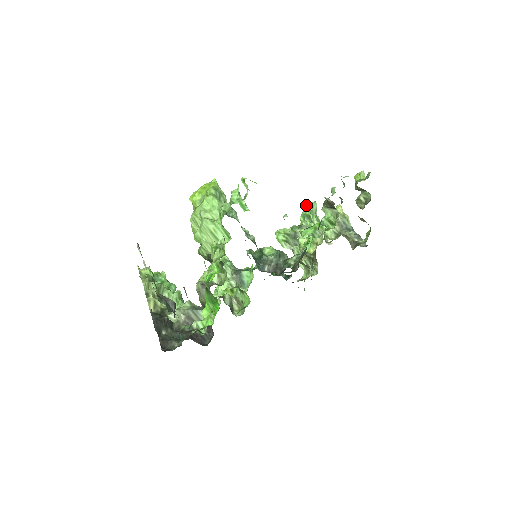
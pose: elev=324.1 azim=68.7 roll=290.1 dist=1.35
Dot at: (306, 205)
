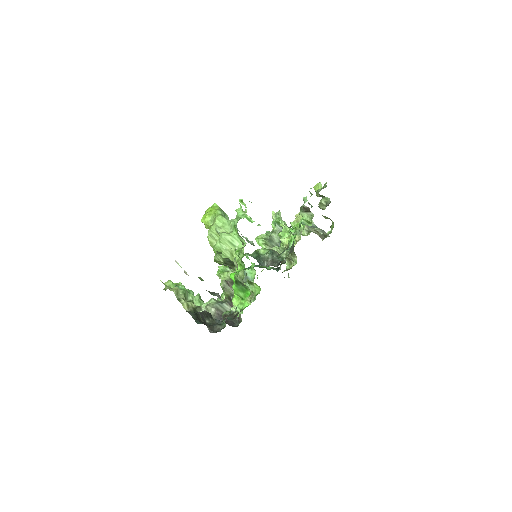
Dot at: (273, 214)
